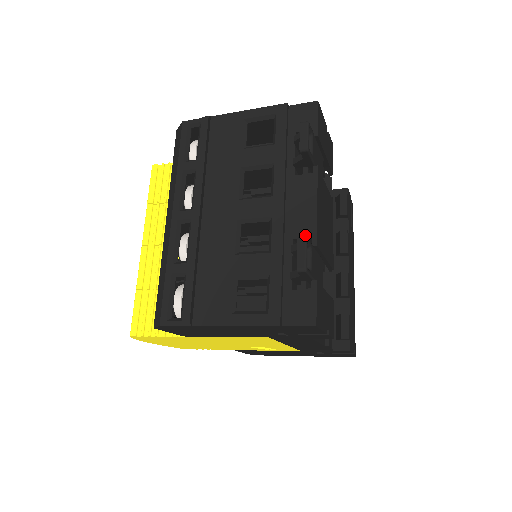
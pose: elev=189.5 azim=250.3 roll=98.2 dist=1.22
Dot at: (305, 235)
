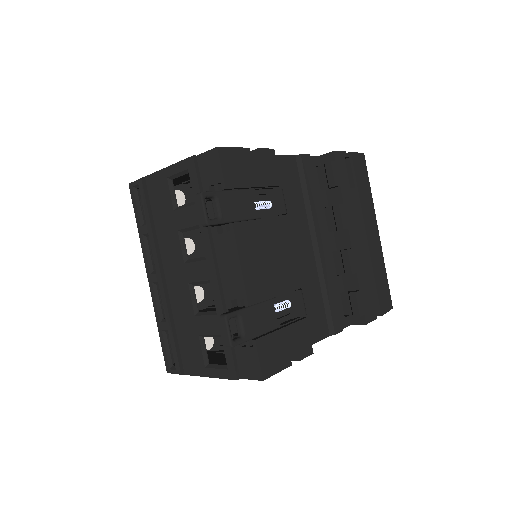
Dot at: (238, 296)
